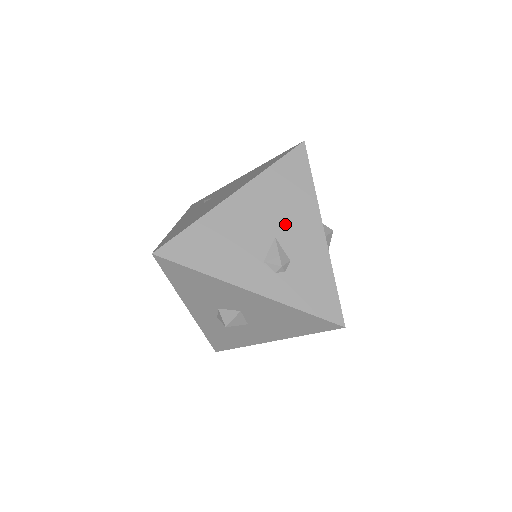
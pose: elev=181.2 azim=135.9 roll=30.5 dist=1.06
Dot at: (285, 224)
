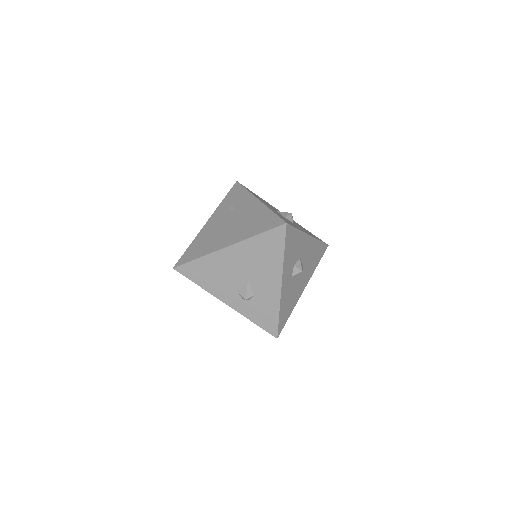
Dot at: (256, 274)
